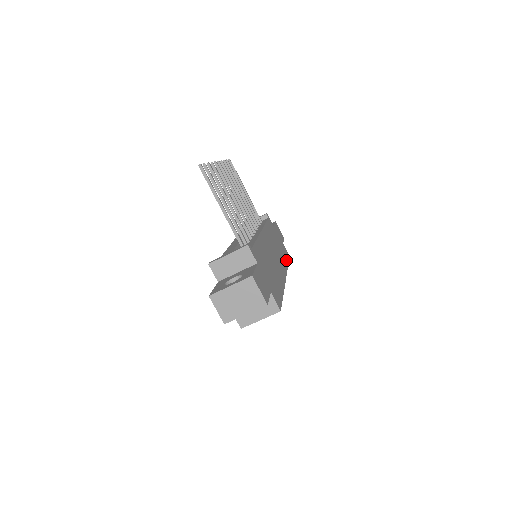
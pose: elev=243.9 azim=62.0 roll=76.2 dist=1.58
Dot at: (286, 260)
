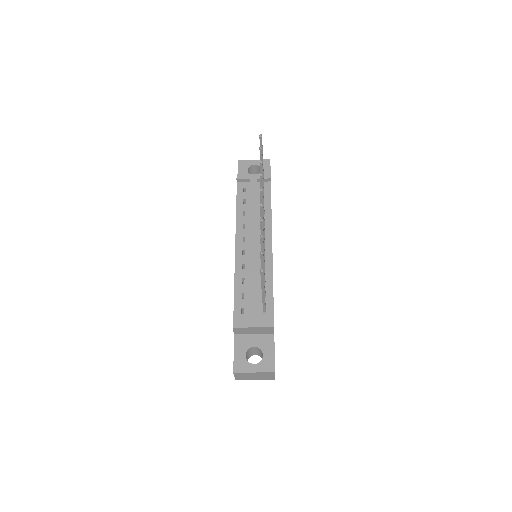
Dot at: occluded
